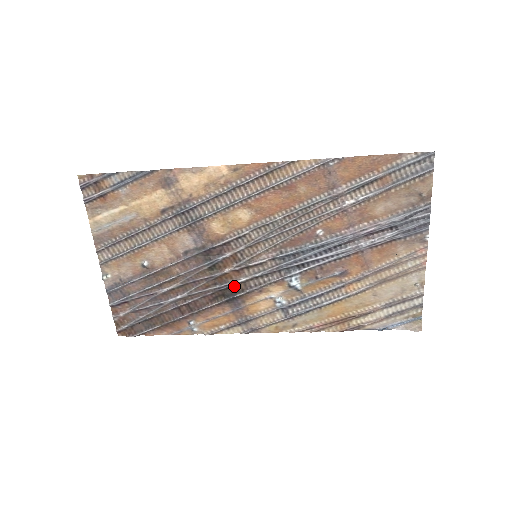
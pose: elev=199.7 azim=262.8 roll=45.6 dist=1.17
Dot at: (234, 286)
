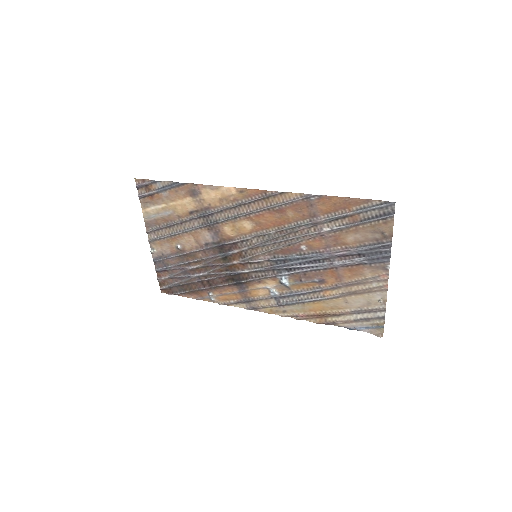
Dot at: (240, 274)
